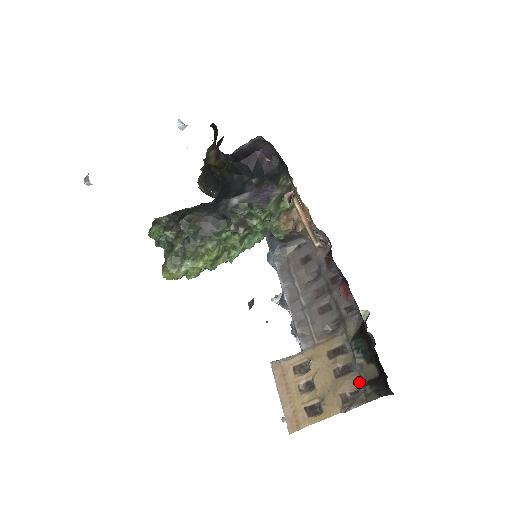
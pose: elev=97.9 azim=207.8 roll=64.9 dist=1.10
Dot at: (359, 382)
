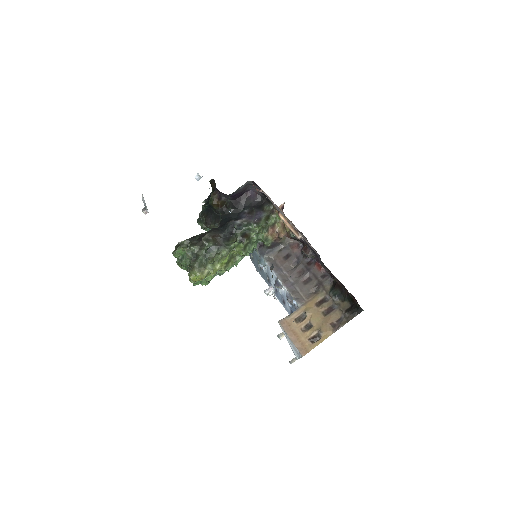
Dot at: (340, 313)
